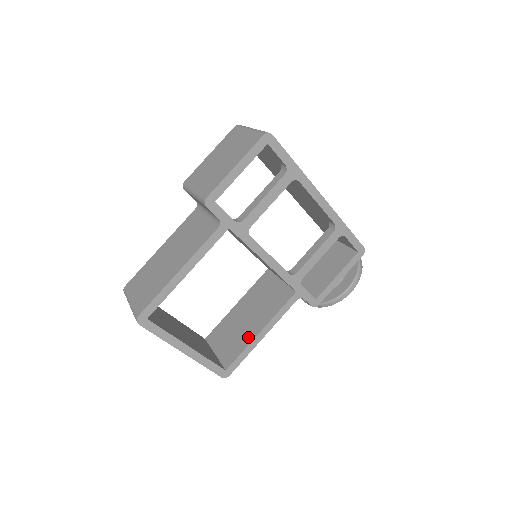
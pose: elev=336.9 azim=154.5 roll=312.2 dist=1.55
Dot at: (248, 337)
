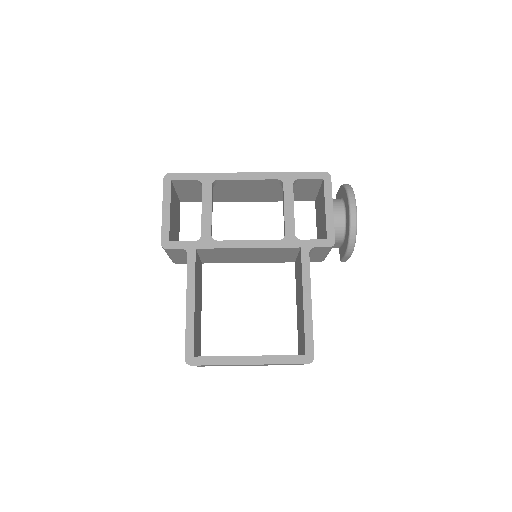
Dot at: (302, 315)
